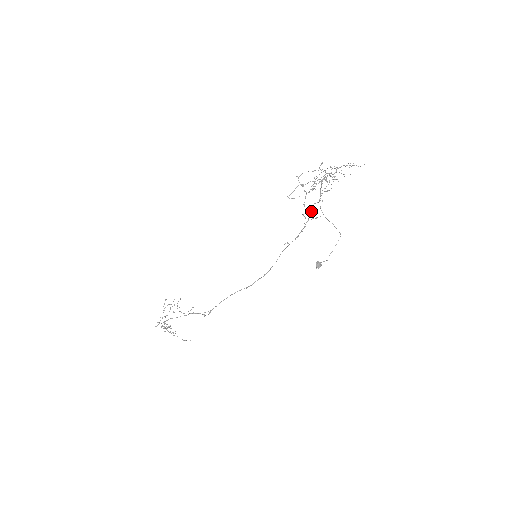
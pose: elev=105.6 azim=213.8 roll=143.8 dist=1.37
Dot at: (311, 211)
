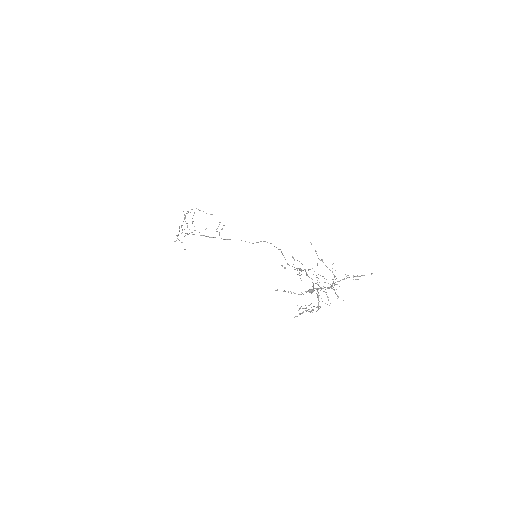
Dot at: (307, 274)
